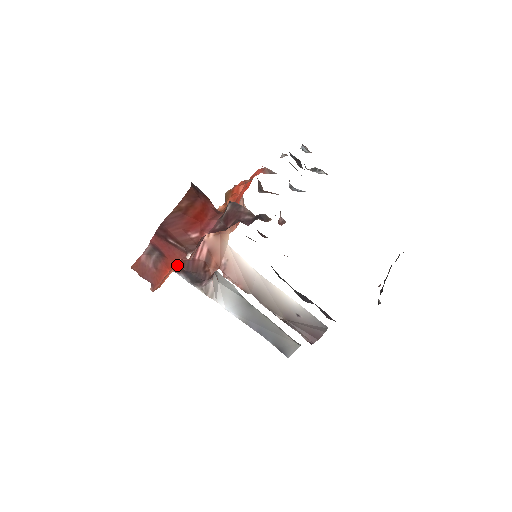
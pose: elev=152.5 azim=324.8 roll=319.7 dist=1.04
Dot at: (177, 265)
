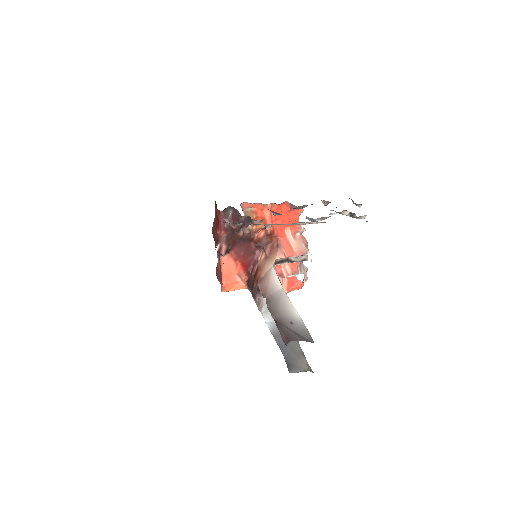
Dot at: (245, 280)
